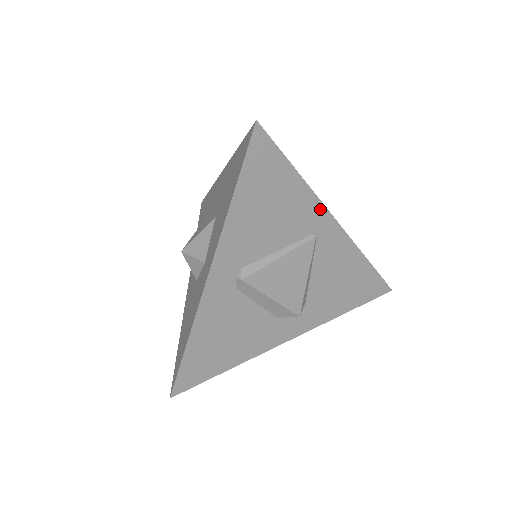
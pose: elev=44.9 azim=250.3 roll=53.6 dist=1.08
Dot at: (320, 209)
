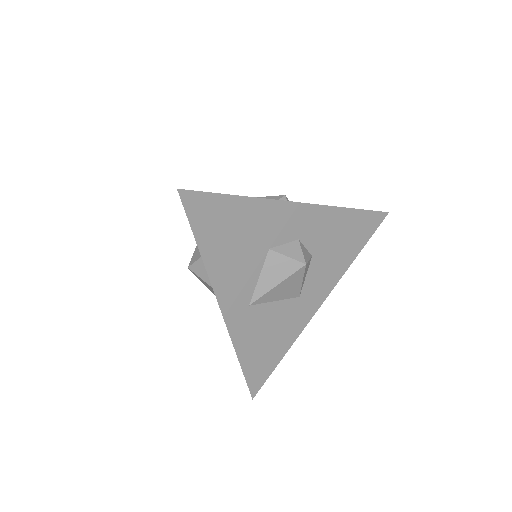
Dot at: occluded
